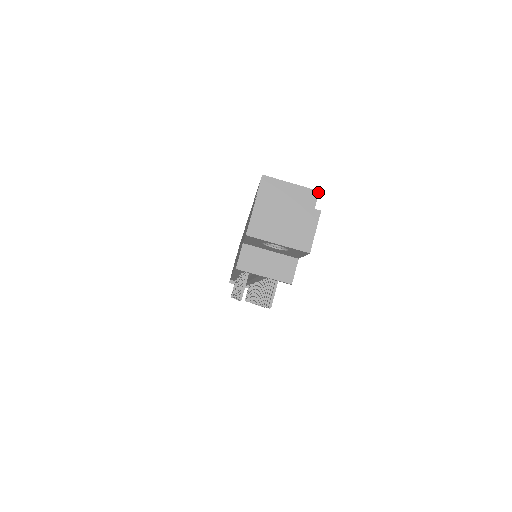
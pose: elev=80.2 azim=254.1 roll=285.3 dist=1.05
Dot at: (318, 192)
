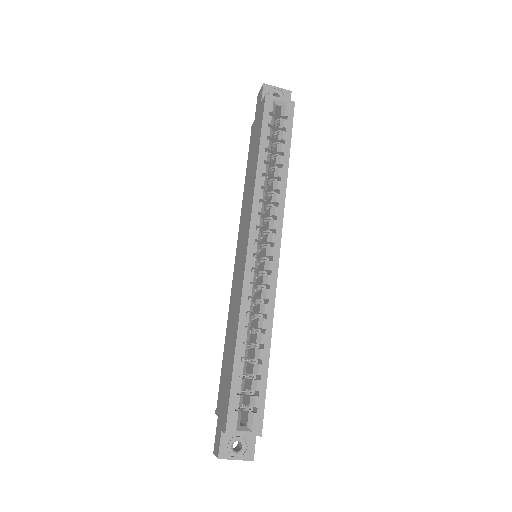
Dot at: (261, 436)
